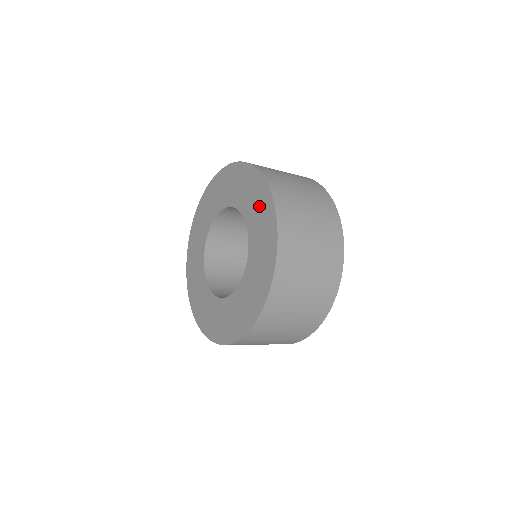
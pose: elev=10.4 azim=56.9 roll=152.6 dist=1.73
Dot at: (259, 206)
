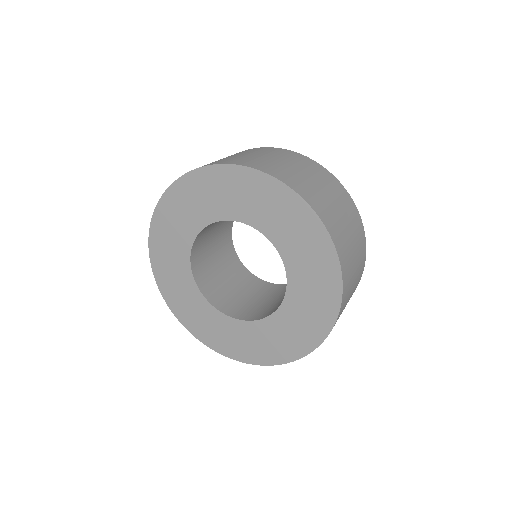
Dot at: (317, 280)
